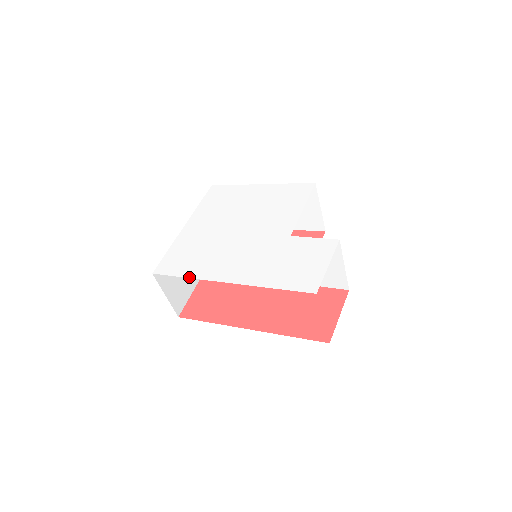
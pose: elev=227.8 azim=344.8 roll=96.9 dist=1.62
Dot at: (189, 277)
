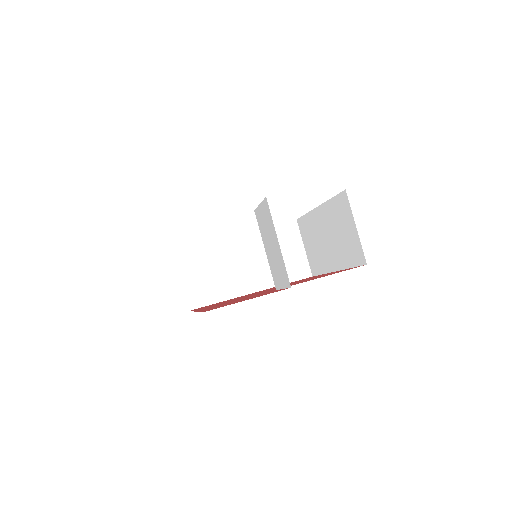
Dot at: occluded
